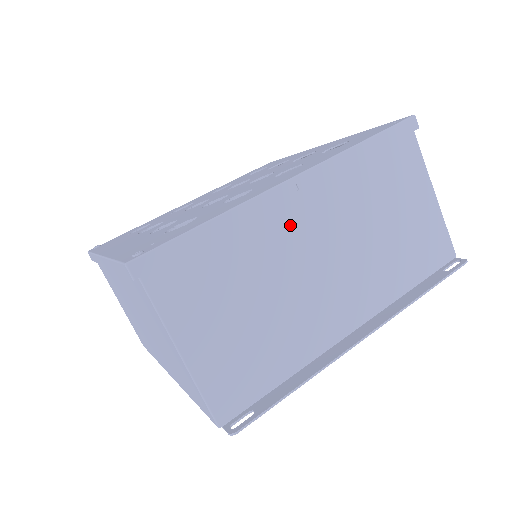
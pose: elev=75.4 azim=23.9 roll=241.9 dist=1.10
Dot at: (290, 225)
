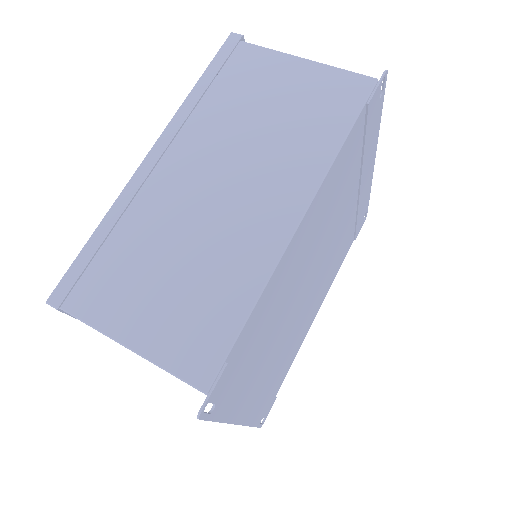
Dot at: occluded
